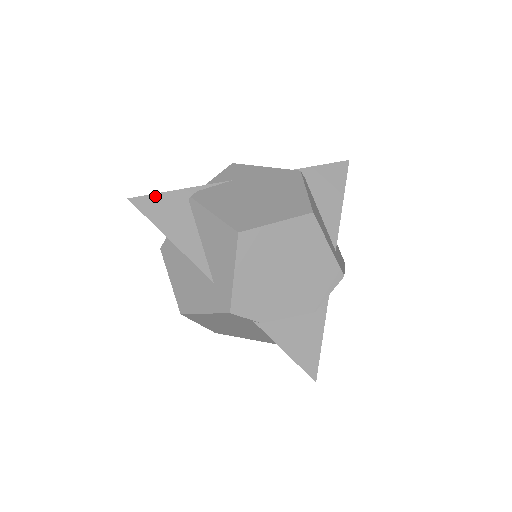
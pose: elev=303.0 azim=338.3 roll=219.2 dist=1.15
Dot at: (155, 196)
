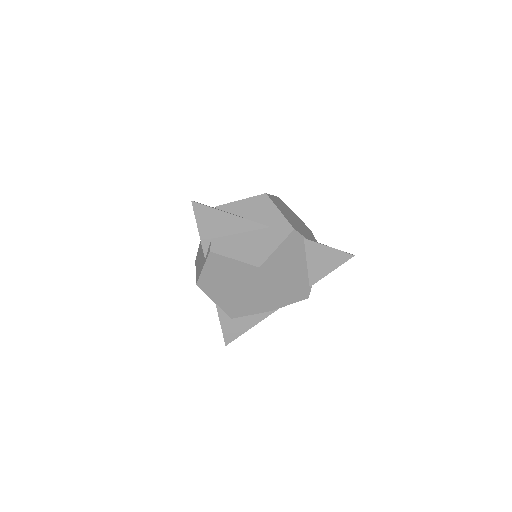
Dot at: occluded
